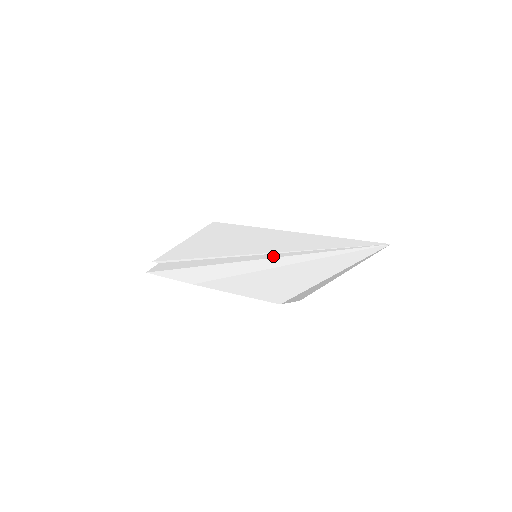
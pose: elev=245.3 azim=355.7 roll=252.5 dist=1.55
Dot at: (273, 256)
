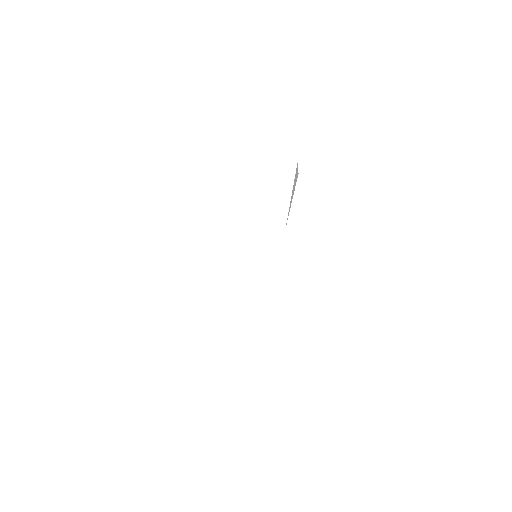
Dot at: occluded
